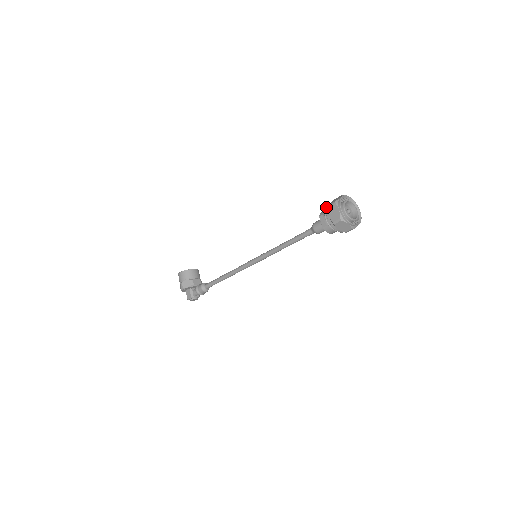
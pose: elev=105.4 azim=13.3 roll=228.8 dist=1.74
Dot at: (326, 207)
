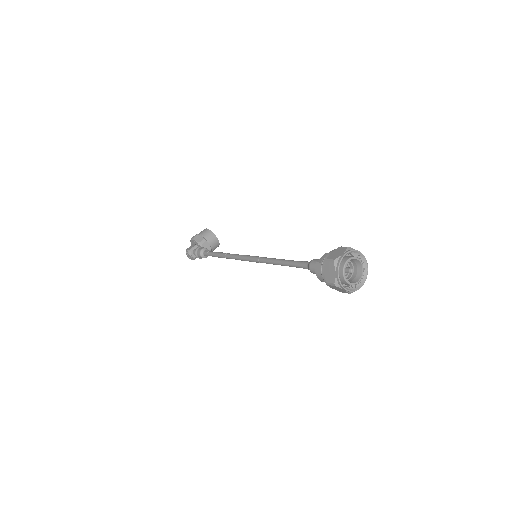
Dot at: occluded
